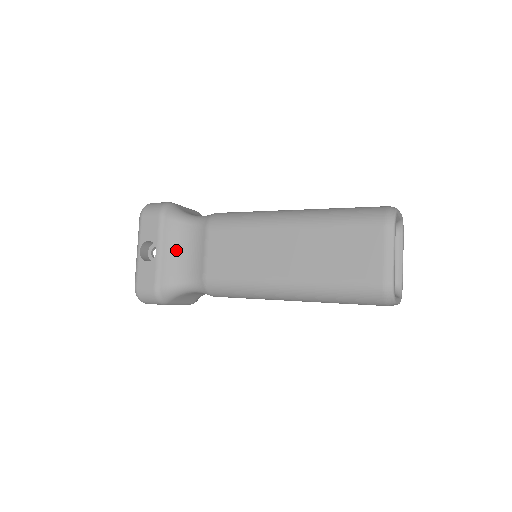
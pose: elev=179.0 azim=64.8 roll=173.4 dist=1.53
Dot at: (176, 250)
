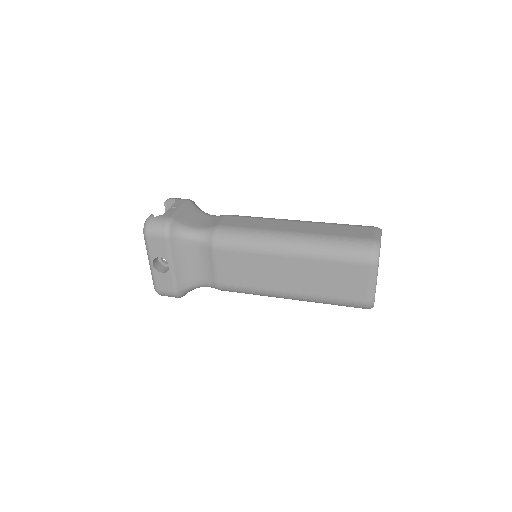
Dot at: (186, 262)
